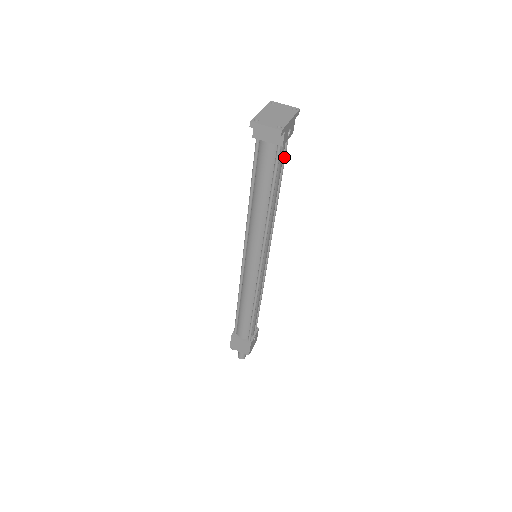
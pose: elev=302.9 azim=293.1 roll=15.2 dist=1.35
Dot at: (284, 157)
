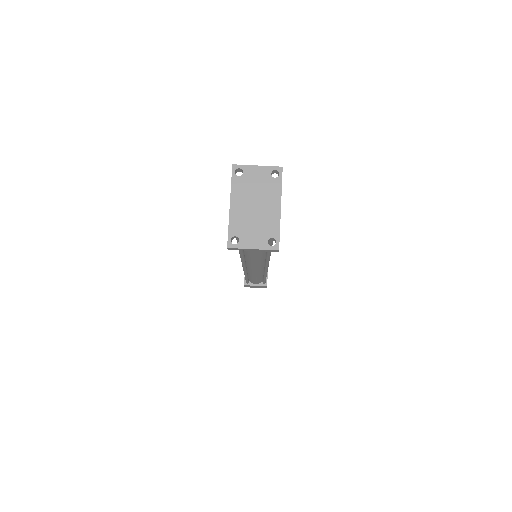
Dot at: occluded
